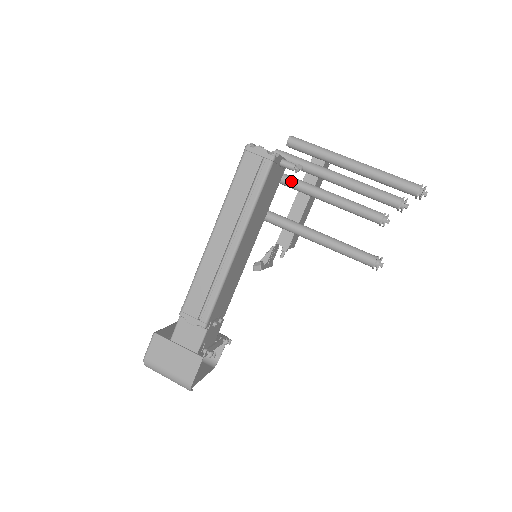
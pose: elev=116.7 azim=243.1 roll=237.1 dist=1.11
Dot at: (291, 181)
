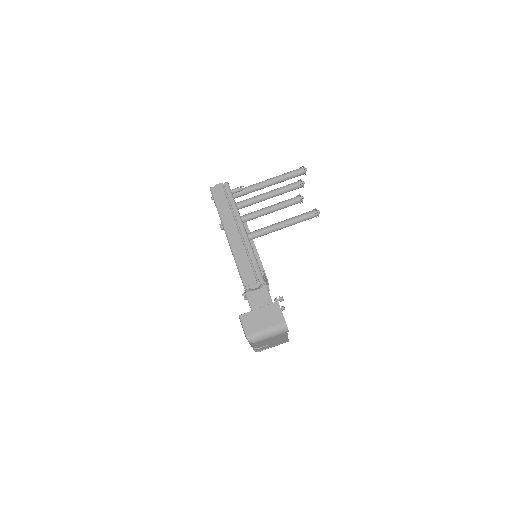
Dot at: occluded
